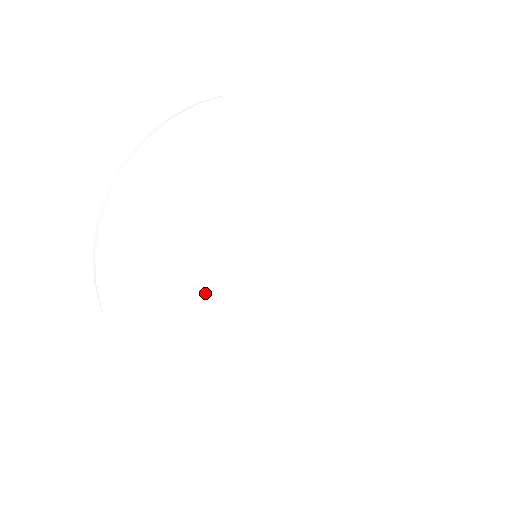
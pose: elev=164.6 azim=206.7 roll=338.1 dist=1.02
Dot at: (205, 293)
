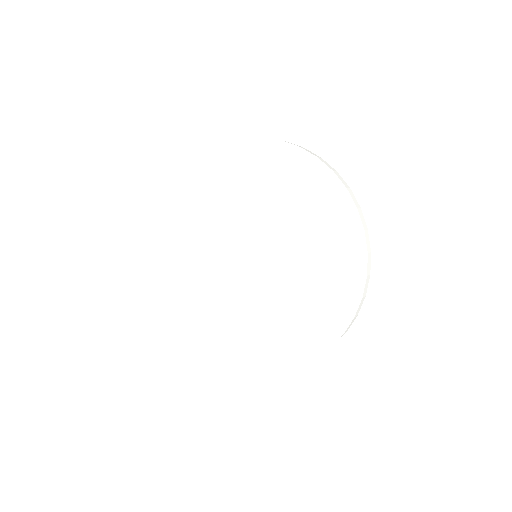
Dot at: (220, 230)
